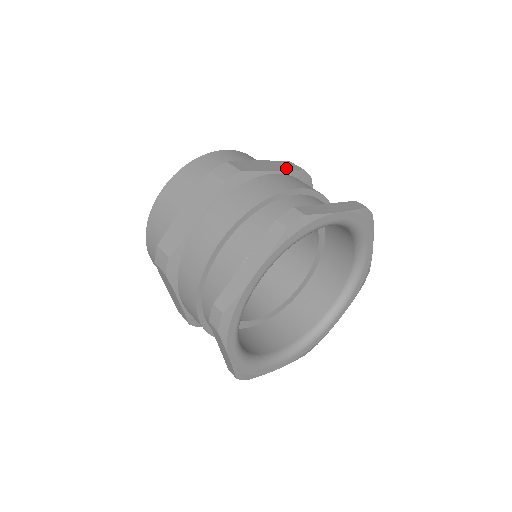
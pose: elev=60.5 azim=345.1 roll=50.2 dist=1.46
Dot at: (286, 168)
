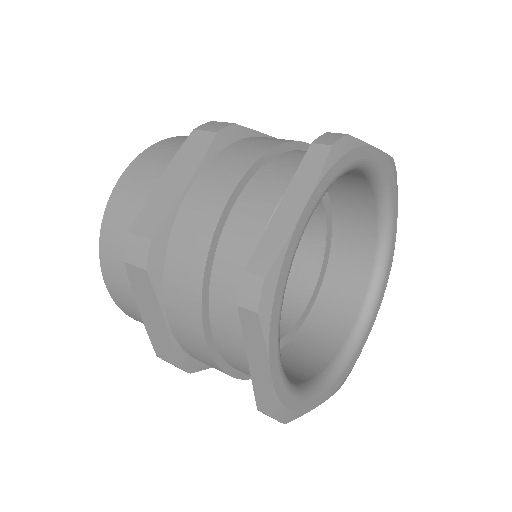
Dot at: (196, 158)
